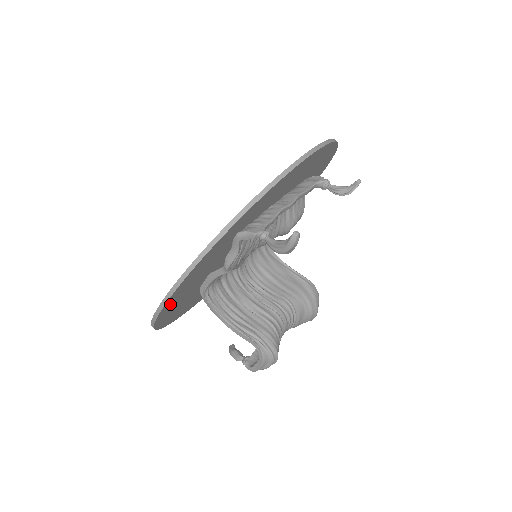
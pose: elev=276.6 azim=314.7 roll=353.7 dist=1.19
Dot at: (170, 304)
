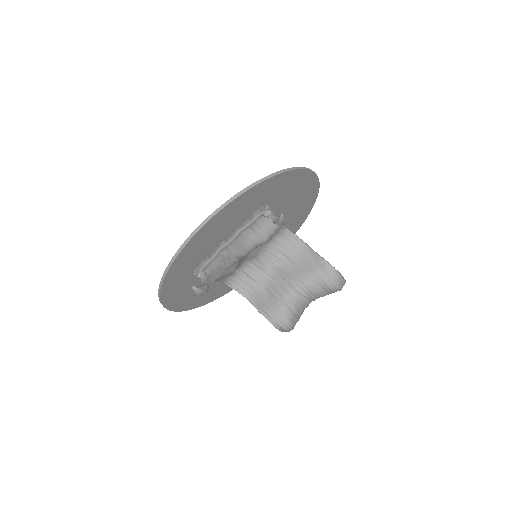
Dot at: (181, 304)
